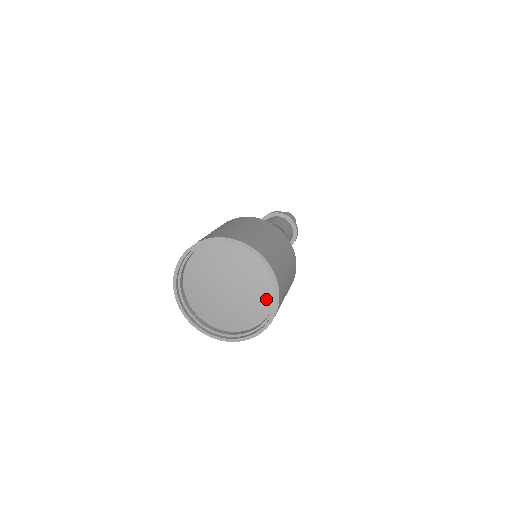
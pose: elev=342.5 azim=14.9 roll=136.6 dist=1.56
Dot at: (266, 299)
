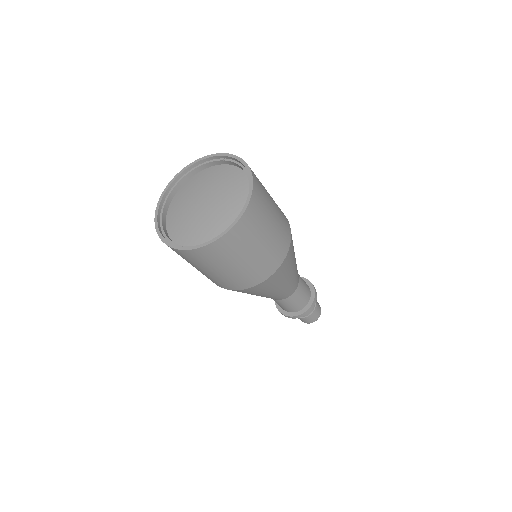
Dot at: (243, 186)
